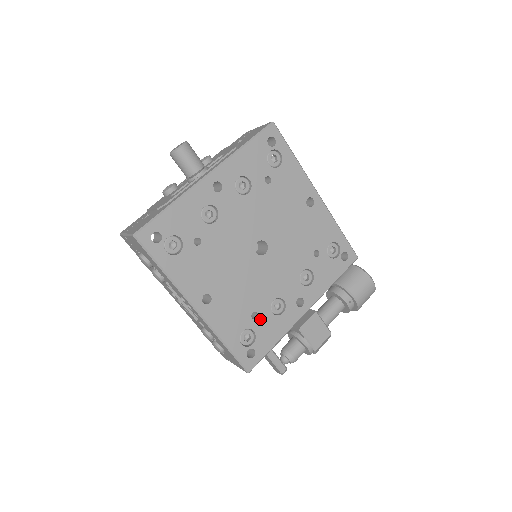
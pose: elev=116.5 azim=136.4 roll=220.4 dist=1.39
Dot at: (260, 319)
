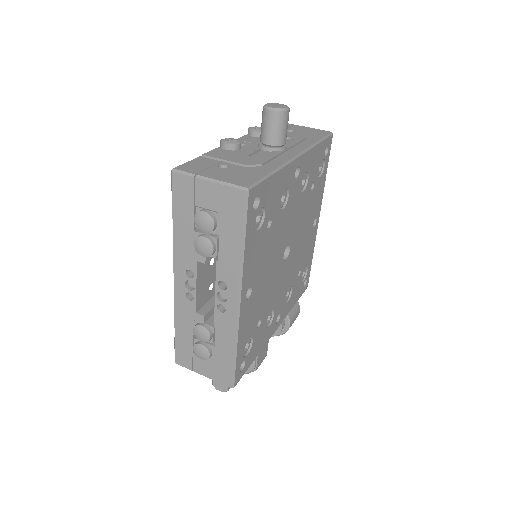
Dot at: (259, 329)
